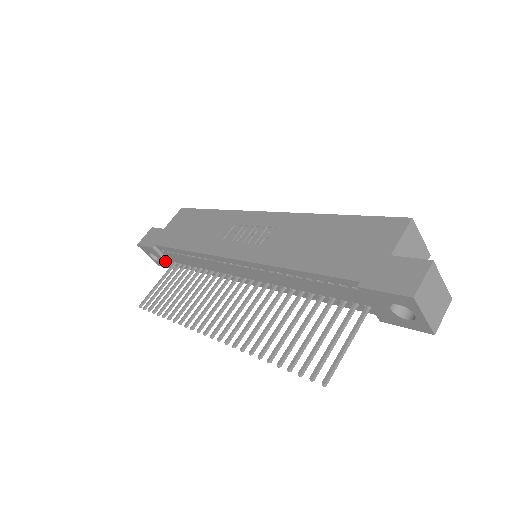
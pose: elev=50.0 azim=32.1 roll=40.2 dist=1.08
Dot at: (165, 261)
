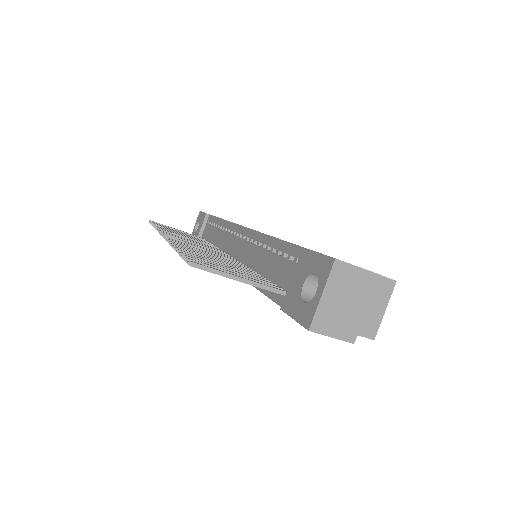
Dot at: (199, 232)
